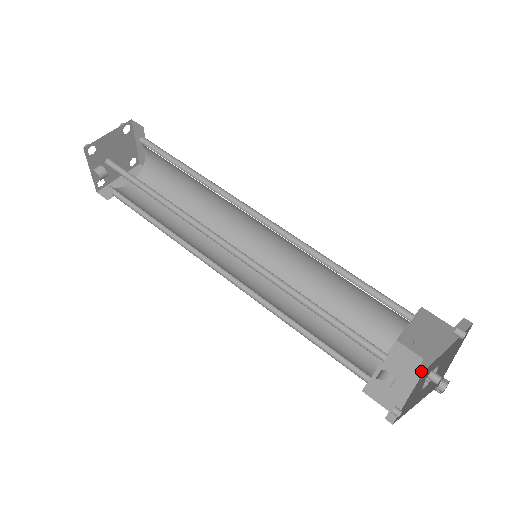
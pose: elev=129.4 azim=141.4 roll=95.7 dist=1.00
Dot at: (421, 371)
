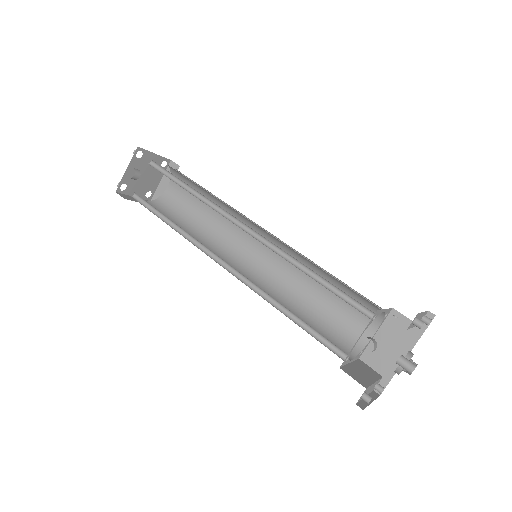
Dot at: (381, 386)
